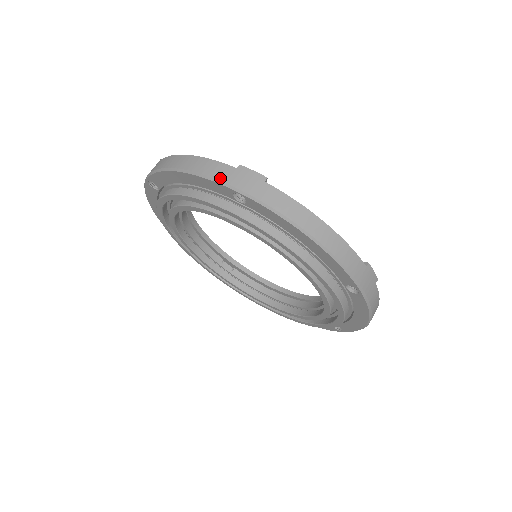
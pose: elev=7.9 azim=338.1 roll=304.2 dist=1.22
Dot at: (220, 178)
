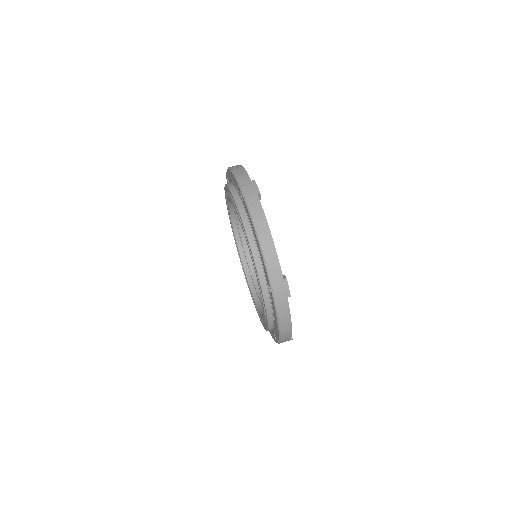
Dot at: (271, 277)
